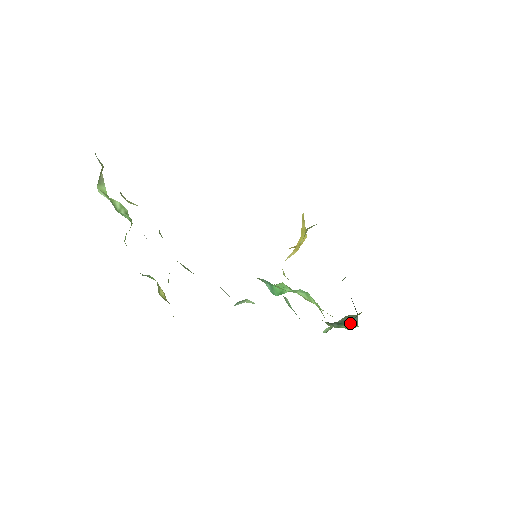
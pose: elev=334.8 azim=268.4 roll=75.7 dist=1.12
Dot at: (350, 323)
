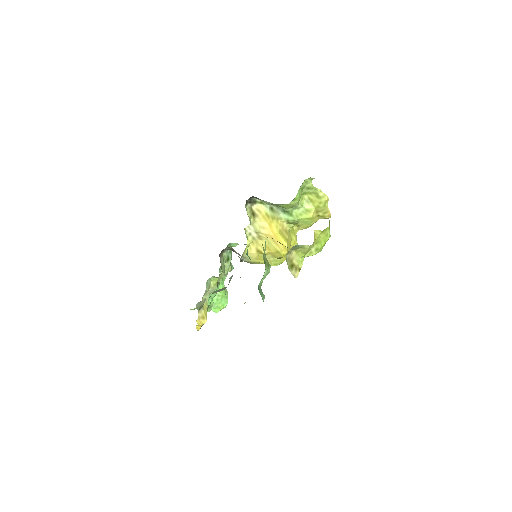
Dot at: occluded
